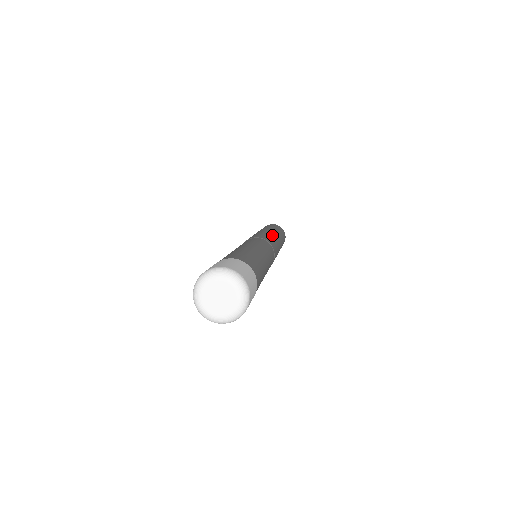
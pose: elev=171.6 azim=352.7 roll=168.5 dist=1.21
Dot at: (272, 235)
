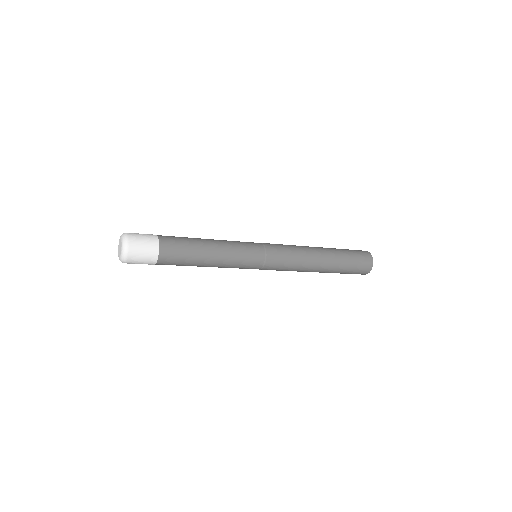
Dot at: (303, 255)
